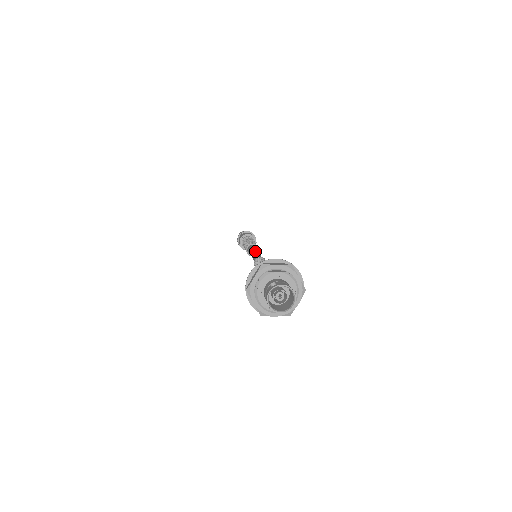
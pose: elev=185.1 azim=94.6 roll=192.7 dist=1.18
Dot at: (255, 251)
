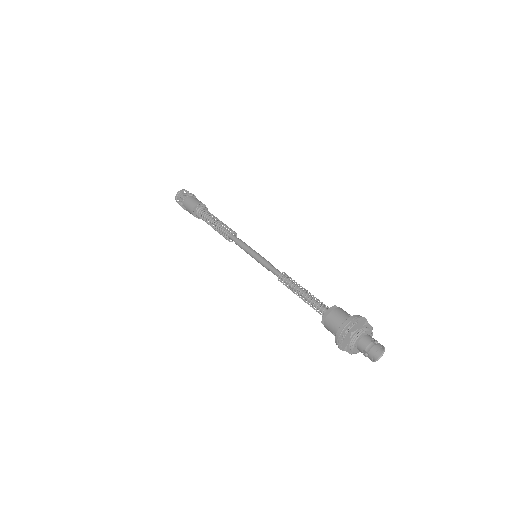
Dot at: occluded
